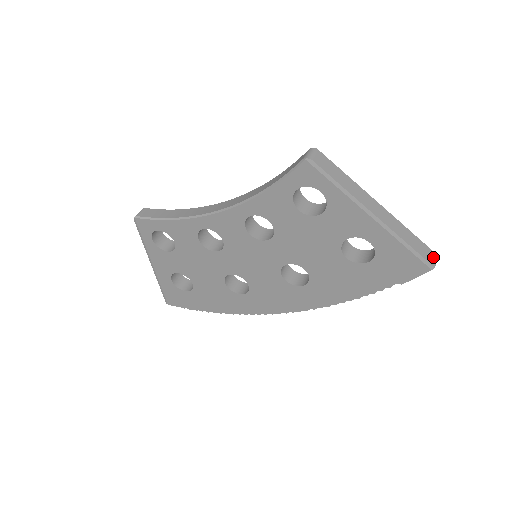
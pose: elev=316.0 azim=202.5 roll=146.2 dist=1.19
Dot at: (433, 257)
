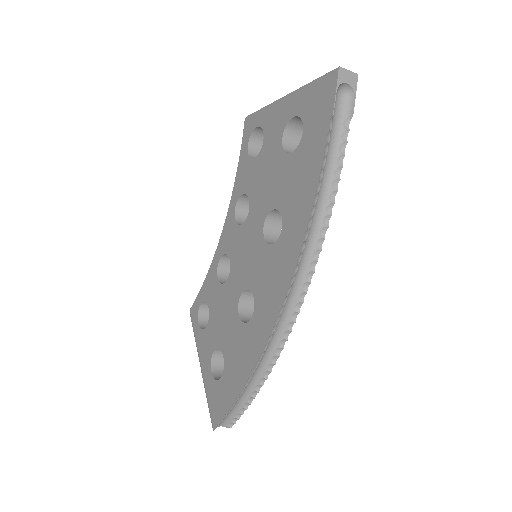
Dot at: (347, 73)
